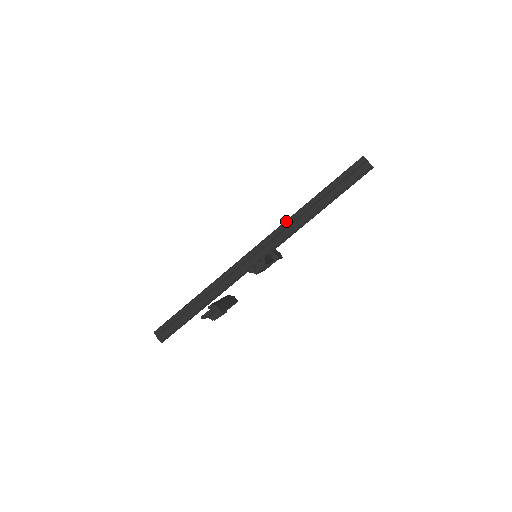
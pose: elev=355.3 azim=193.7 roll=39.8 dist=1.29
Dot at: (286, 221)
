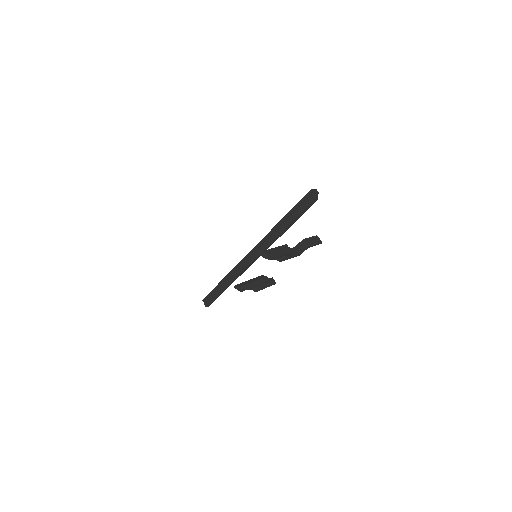
Dot at: (266, 235)
